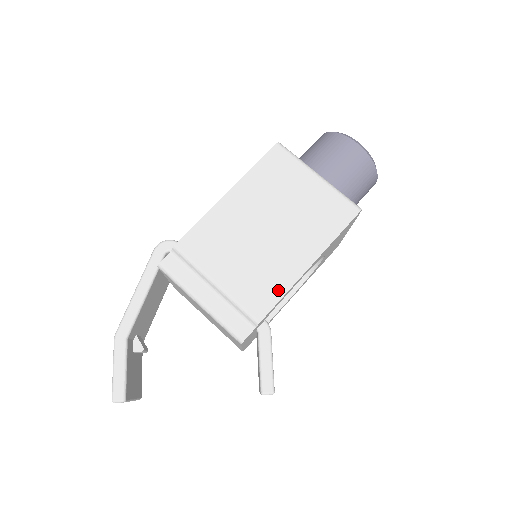
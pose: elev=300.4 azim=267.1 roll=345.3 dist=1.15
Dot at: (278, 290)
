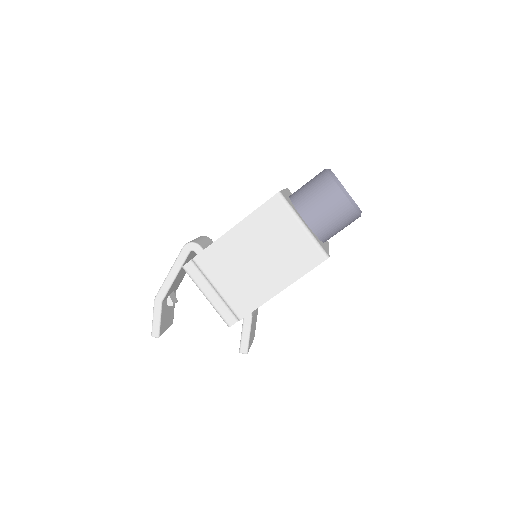
Dot at: (256, 302)
